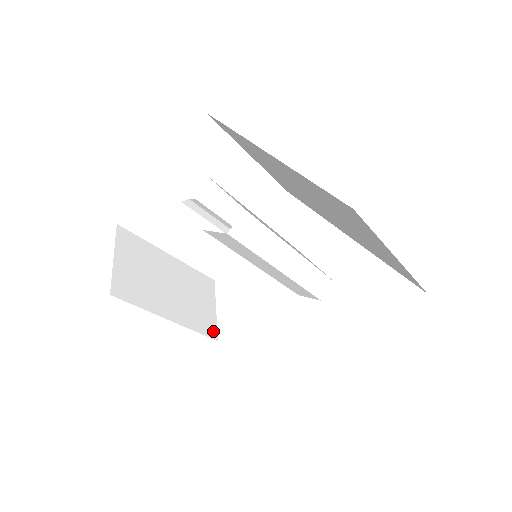
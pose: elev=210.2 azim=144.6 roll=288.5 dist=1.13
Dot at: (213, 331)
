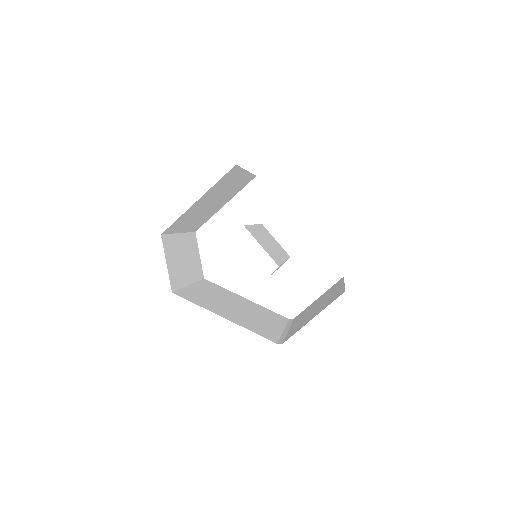
Dot at: (202, 273)
